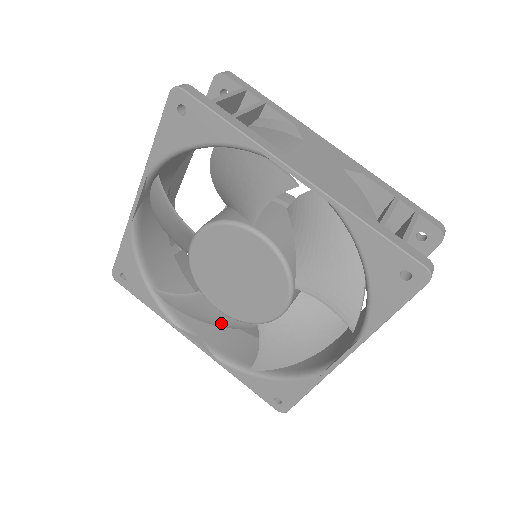
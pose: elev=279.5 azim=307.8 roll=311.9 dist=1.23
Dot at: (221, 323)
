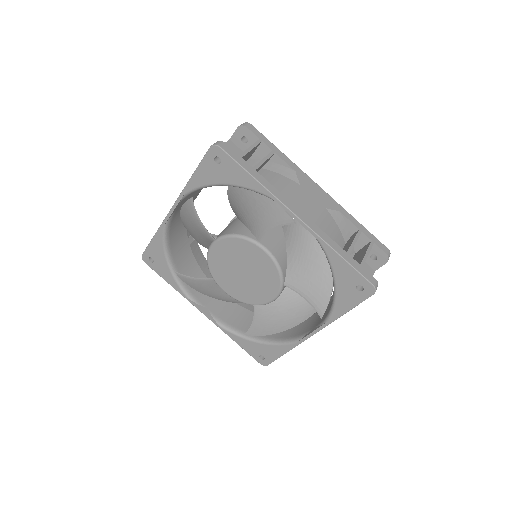
Dot at: (223, 299)
